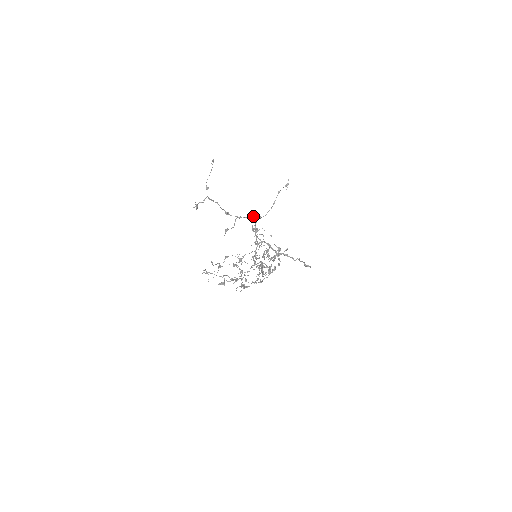
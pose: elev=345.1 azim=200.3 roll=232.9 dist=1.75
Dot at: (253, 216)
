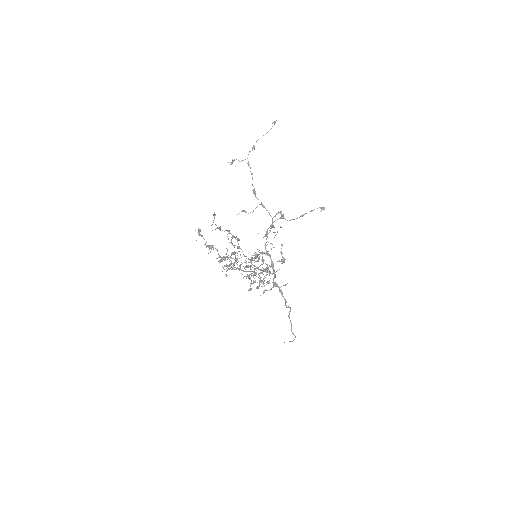
Dot at: occluded
